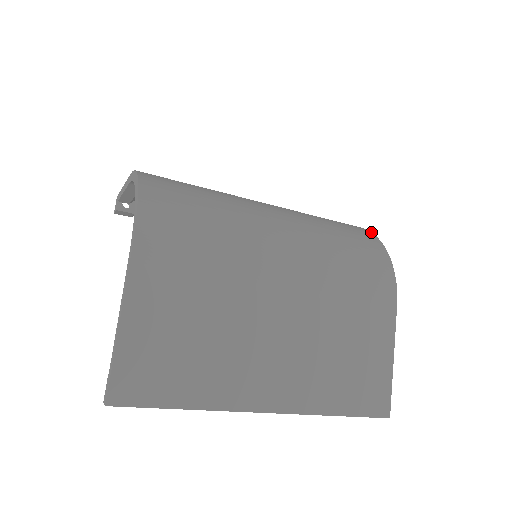
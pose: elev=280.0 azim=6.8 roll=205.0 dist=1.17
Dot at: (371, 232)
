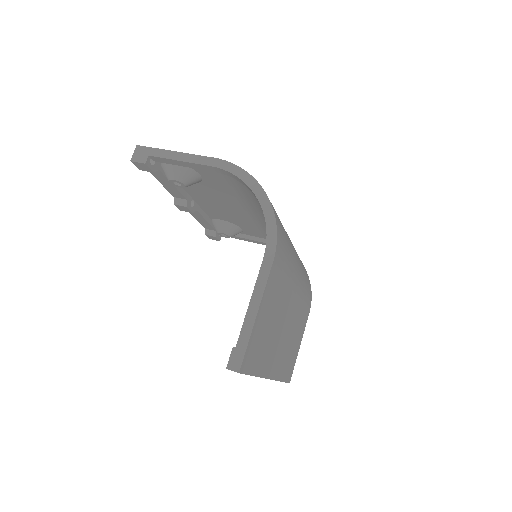
Dot at: occluded
